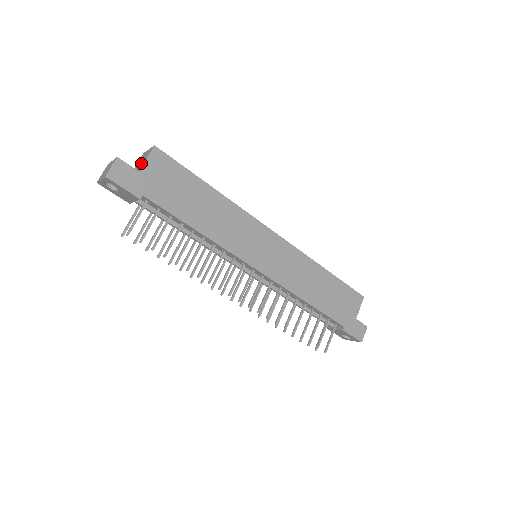
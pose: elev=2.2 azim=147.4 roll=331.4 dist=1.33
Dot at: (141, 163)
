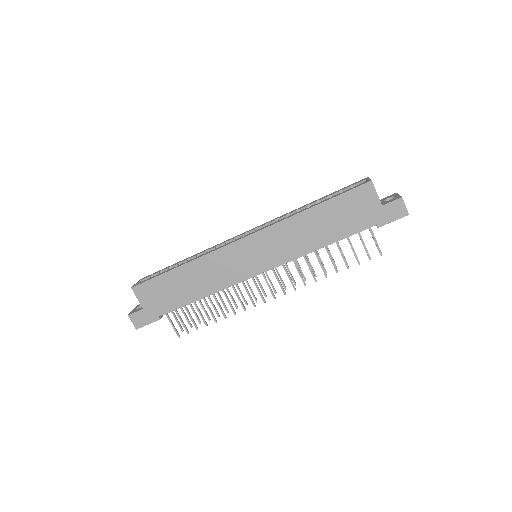
Dot at: occluded
